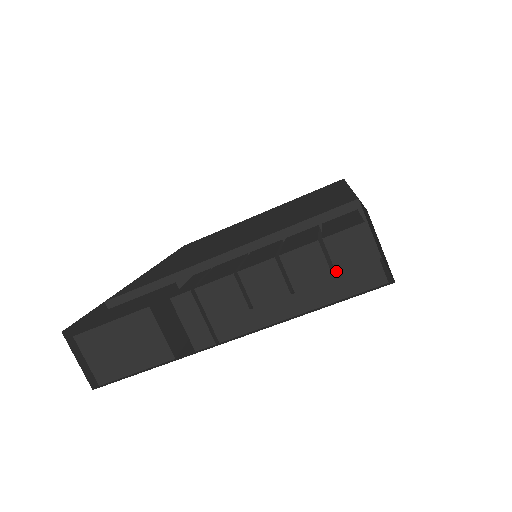
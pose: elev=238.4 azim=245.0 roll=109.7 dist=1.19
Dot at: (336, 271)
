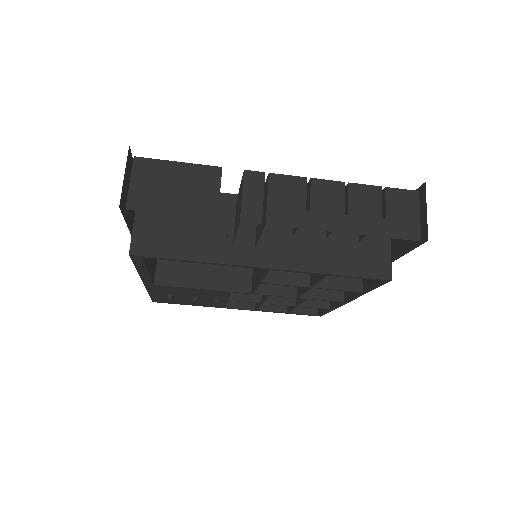
Dot at: (386, 214)
